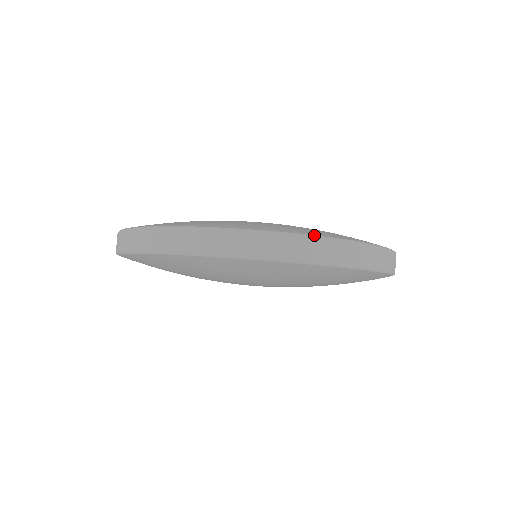
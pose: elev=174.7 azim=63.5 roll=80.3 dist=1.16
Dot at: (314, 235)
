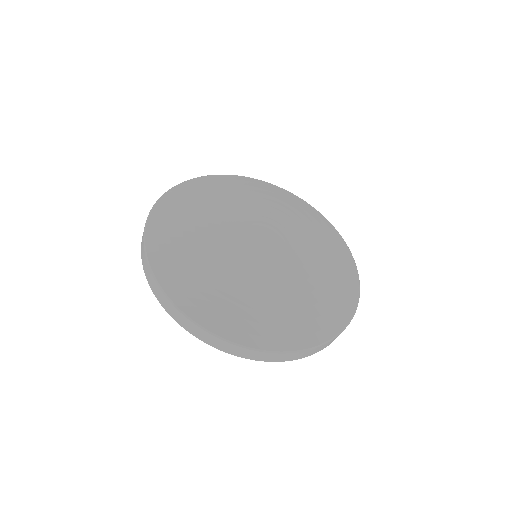
Dot at: (202, 327)
